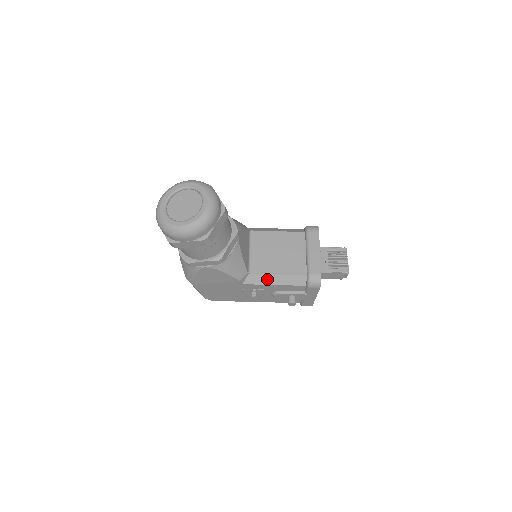
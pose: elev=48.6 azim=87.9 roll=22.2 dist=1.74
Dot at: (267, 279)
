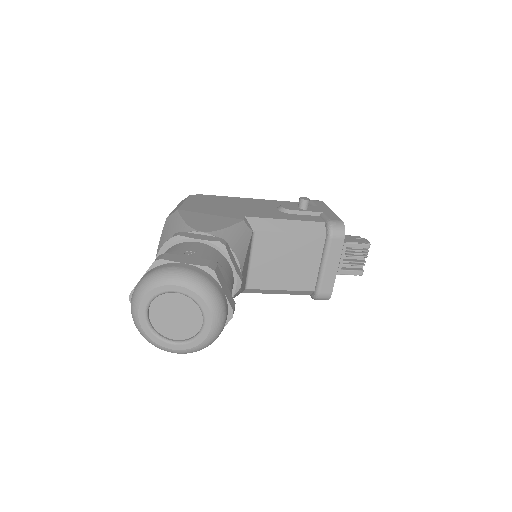
Dot at: (266, 291)
